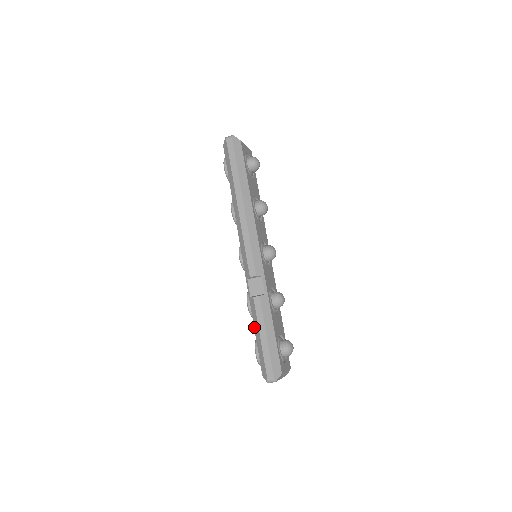
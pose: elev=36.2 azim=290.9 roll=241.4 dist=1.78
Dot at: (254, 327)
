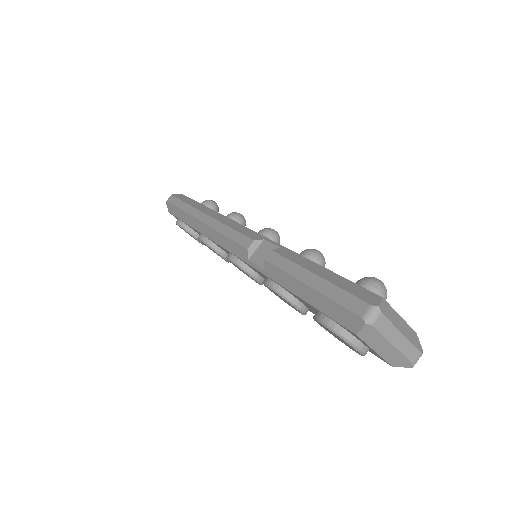
Dot at: (292, 292)
